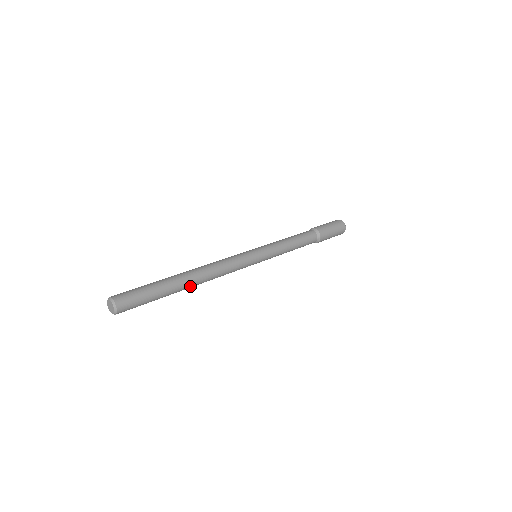
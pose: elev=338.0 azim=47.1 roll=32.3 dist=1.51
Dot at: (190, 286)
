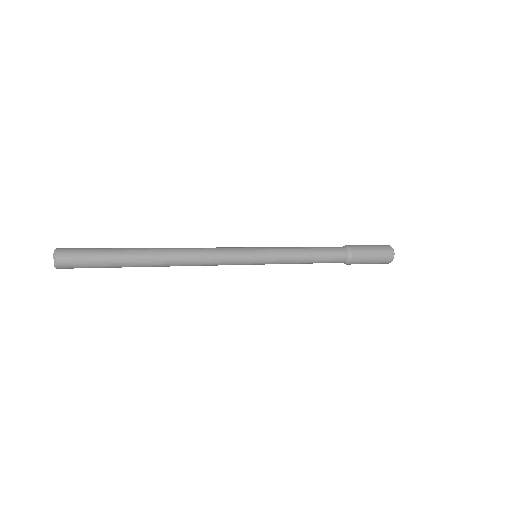
Dot at: (156, 259)
